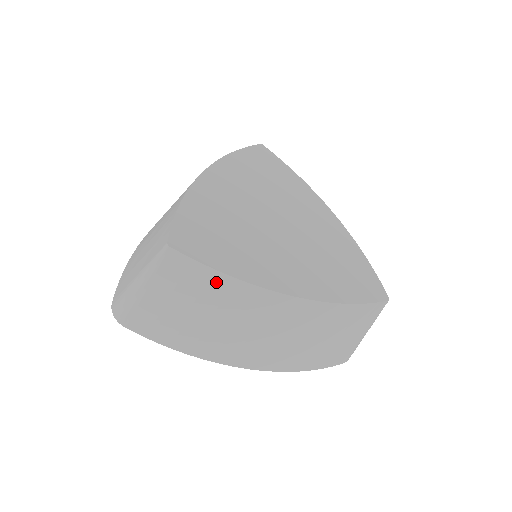
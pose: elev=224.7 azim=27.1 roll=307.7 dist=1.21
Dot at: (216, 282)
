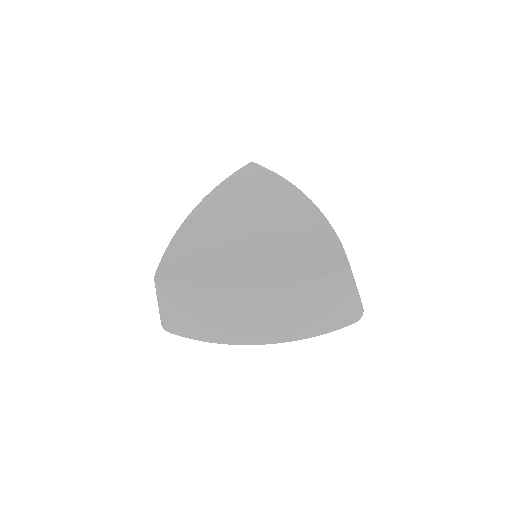
Dot at: (191, 294)
